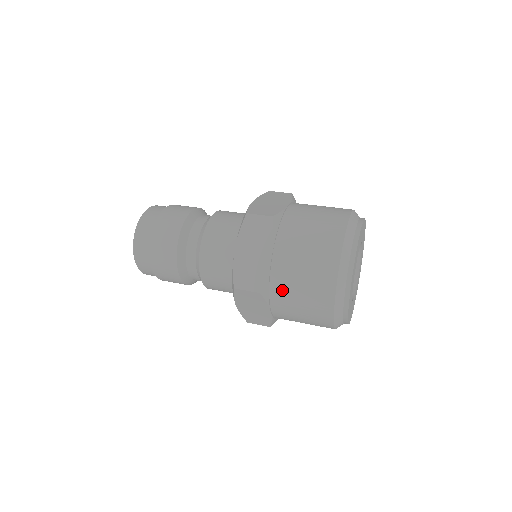
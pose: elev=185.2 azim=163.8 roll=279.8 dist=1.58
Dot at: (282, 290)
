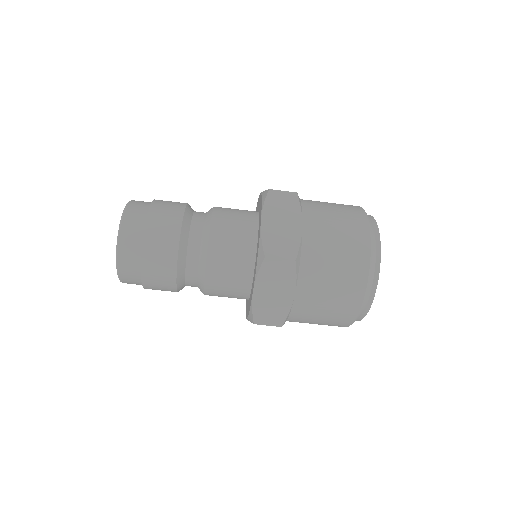
Dot at: (301, 318)
